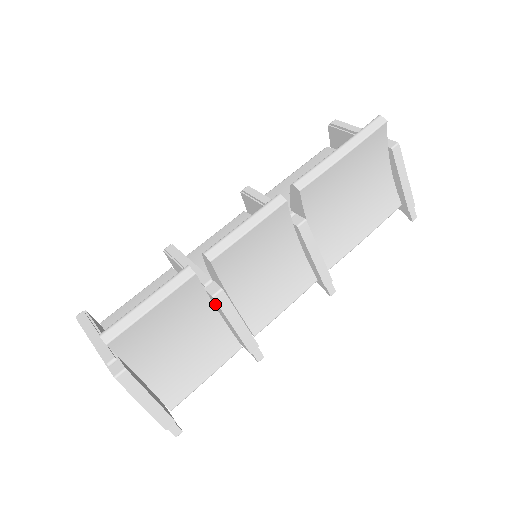
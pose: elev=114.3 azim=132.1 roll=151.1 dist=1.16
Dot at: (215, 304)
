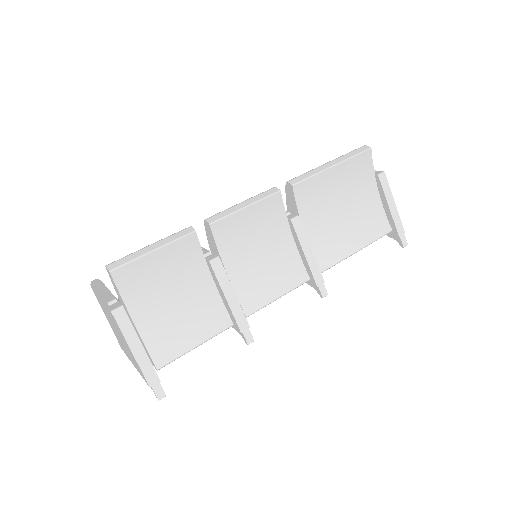
Dot at: (212, 274)
